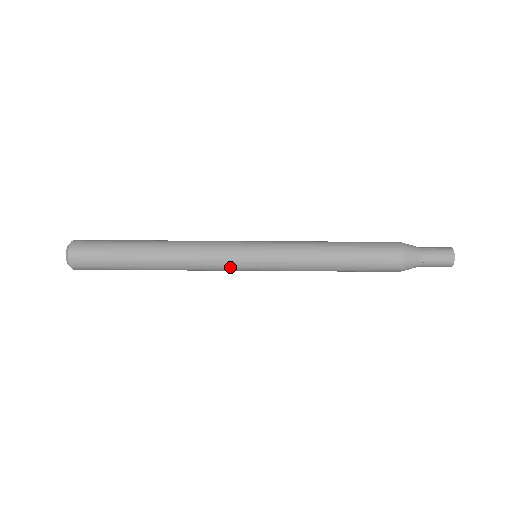
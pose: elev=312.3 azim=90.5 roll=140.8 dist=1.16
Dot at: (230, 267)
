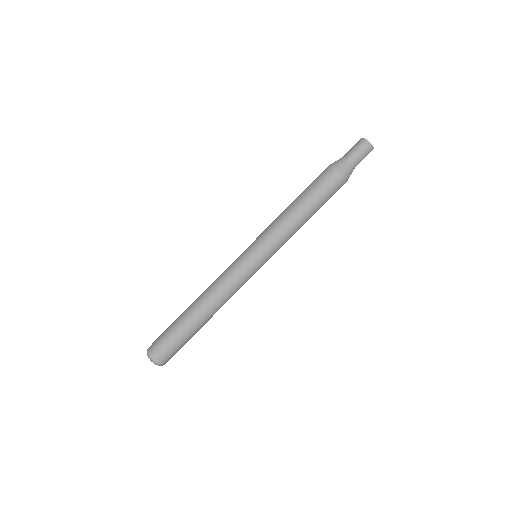
Dot at: (247, 277)
